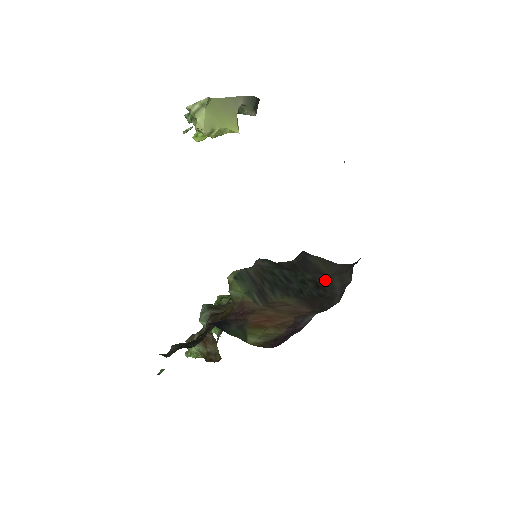
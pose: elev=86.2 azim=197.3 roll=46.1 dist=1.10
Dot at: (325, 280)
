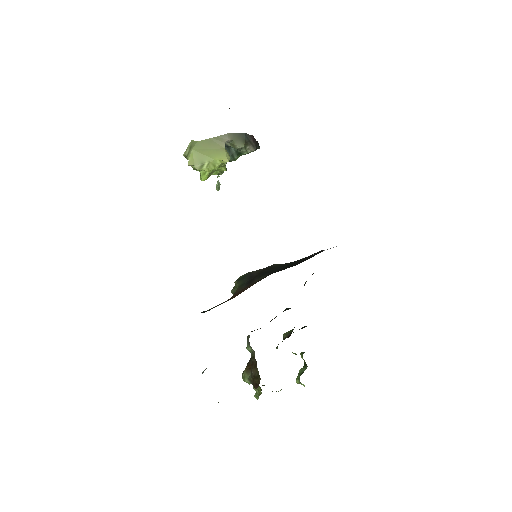
Dot at: (313, 255)
